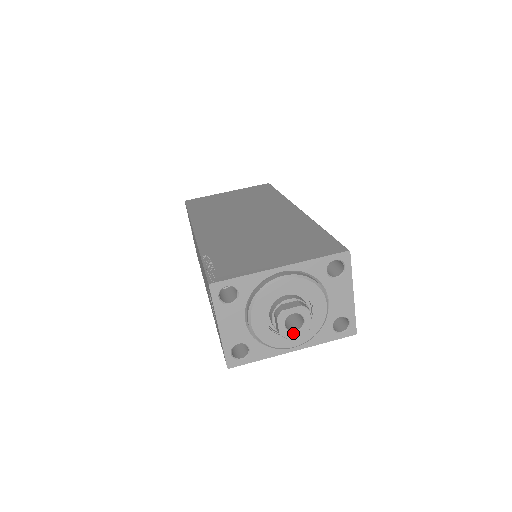
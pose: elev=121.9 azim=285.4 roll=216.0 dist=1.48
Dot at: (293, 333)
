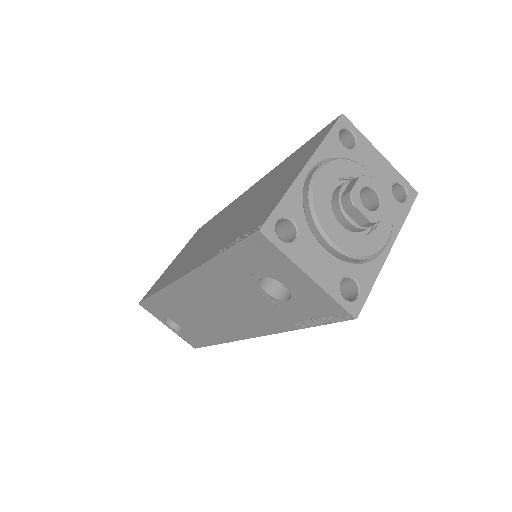
Dot at: (379, 212)
